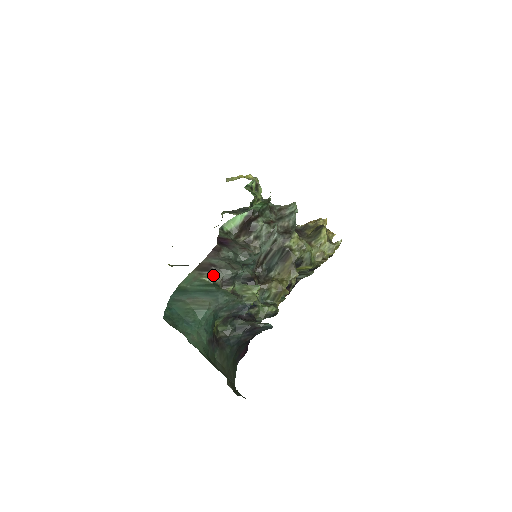
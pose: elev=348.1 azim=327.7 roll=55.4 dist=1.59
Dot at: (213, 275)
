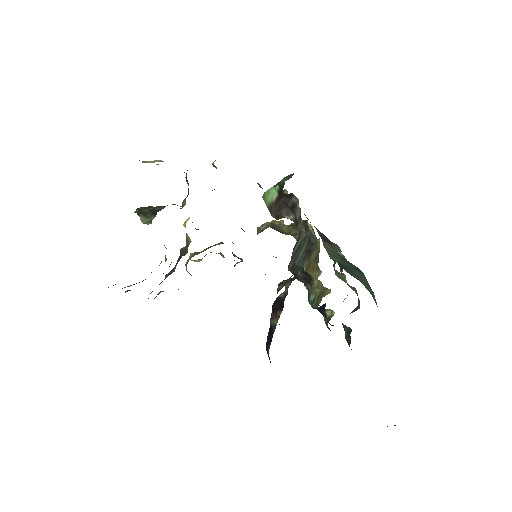
Dot at: occluded
